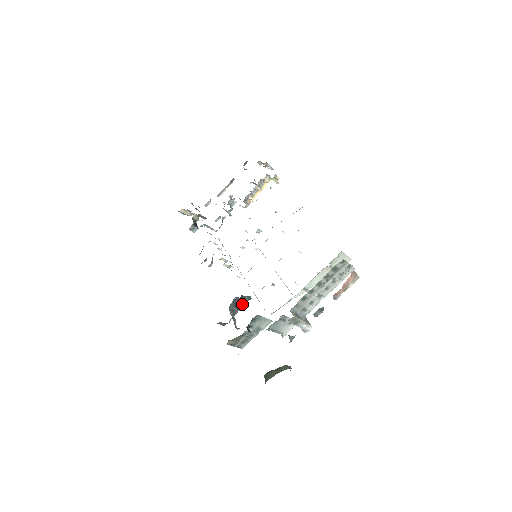
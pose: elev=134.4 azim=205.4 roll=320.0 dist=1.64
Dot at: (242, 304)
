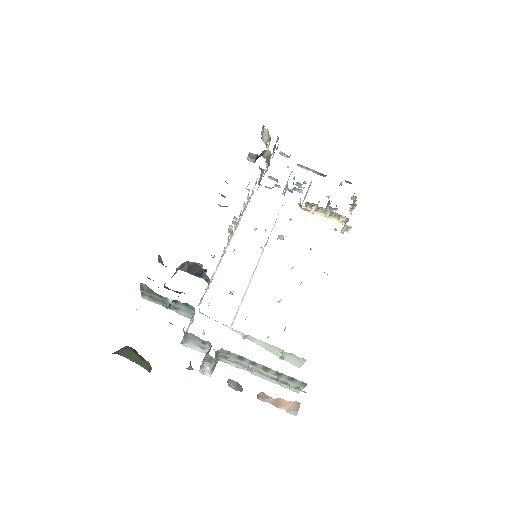
Dot at: (196, 273)
